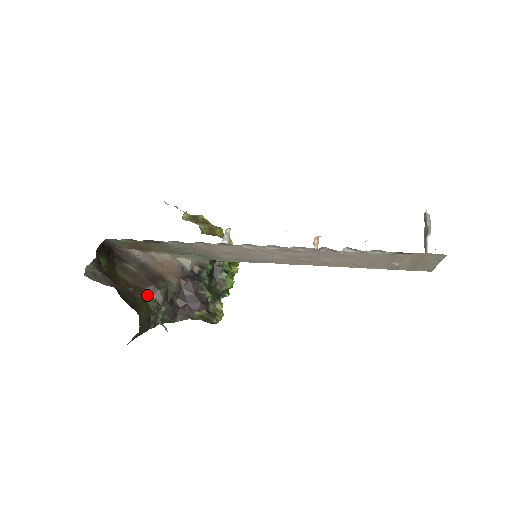
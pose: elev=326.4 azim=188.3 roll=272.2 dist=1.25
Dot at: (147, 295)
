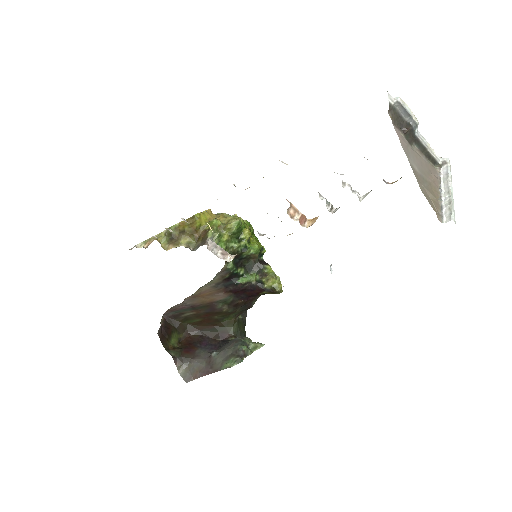
Dot at: (230, 366)
